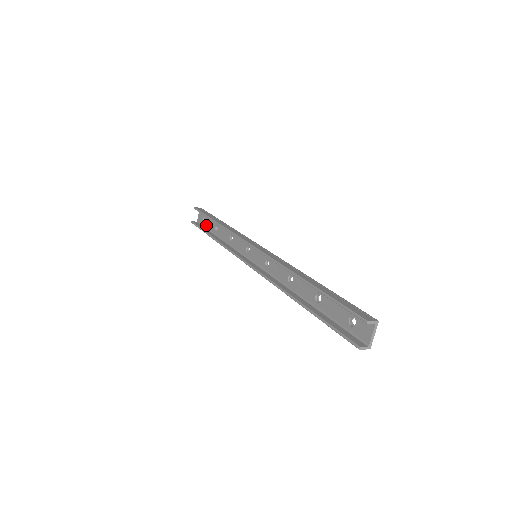
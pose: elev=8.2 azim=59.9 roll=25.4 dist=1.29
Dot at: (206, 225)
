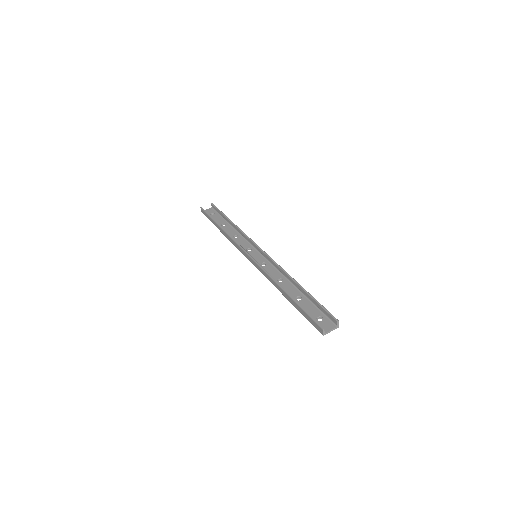
Dot at: (213, 218)
